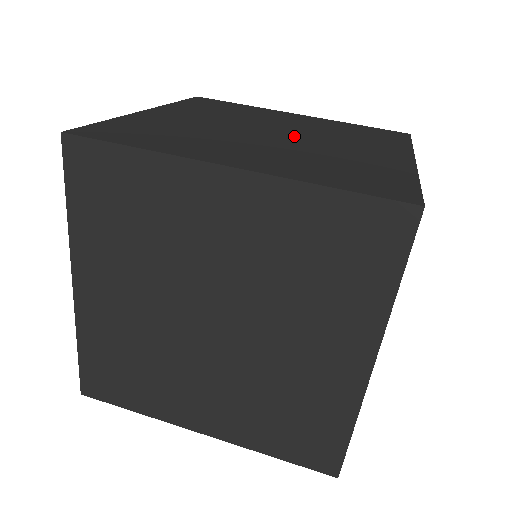
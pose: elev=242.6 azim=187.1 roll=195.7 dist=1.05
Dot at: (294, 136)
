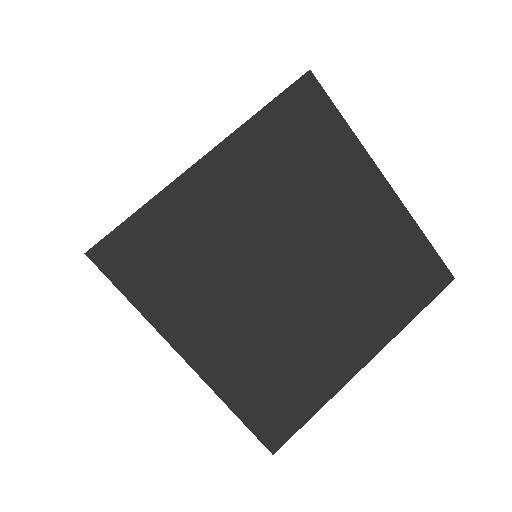
Dot at: occluded
